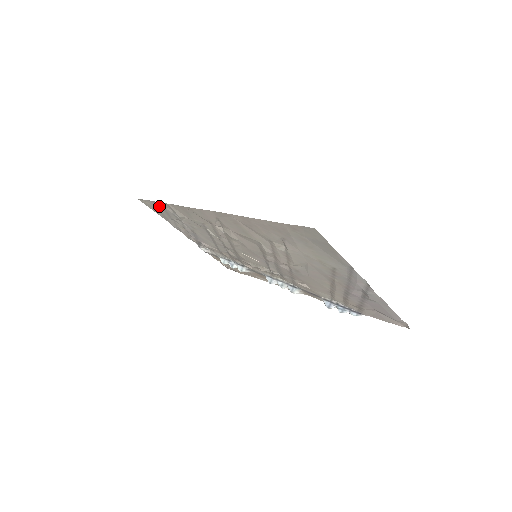
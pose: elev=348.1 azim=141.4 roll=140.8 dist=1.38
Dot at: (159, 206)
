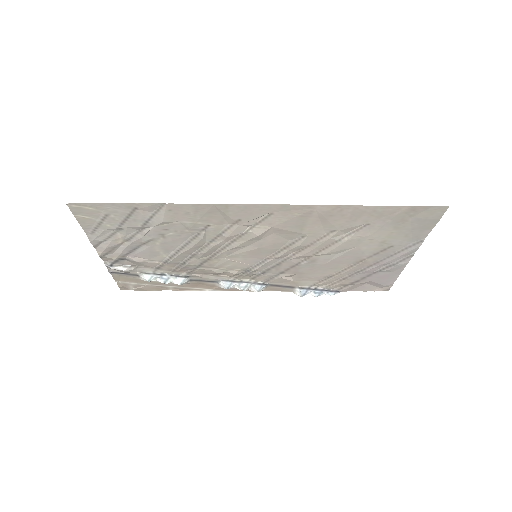
Dot at: (122, 210)
